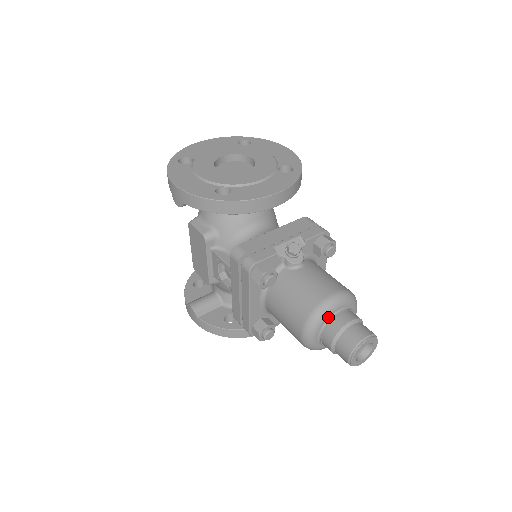
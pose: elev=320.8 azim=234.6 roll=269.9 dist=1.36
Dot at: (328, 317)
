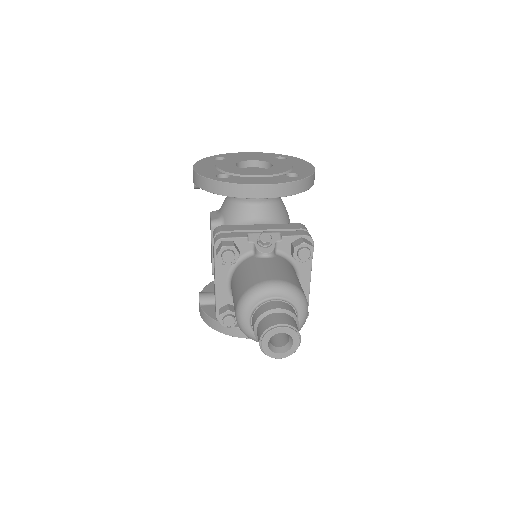
Dot at: (261, 300)
